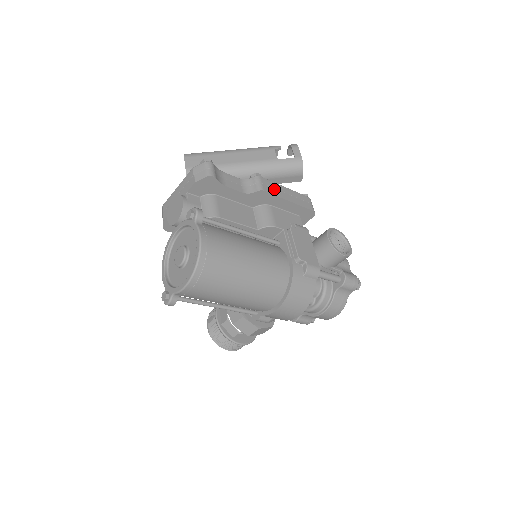
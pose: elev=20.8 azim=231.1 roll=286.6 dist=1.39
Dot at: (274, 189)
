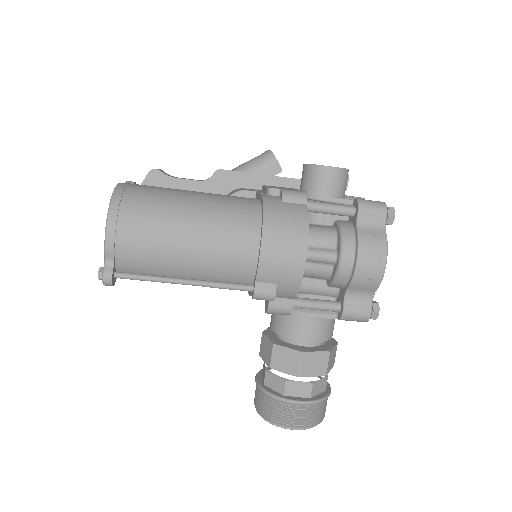
Dot at: occluded
